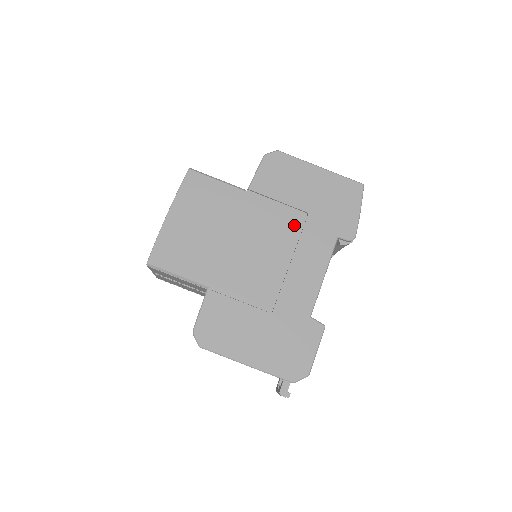
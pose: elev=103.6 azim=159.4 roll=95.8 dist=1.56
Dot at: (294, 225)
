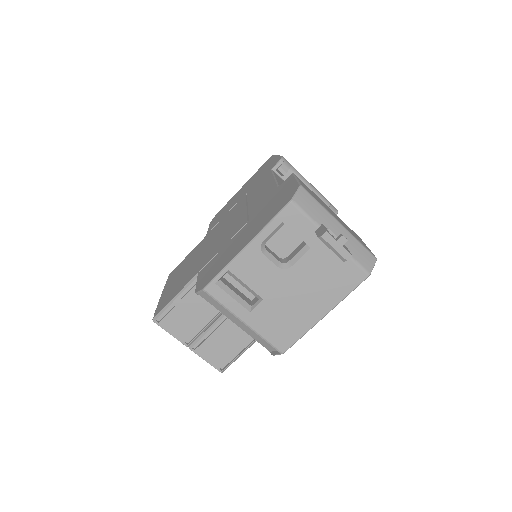
Dot at: occluded
